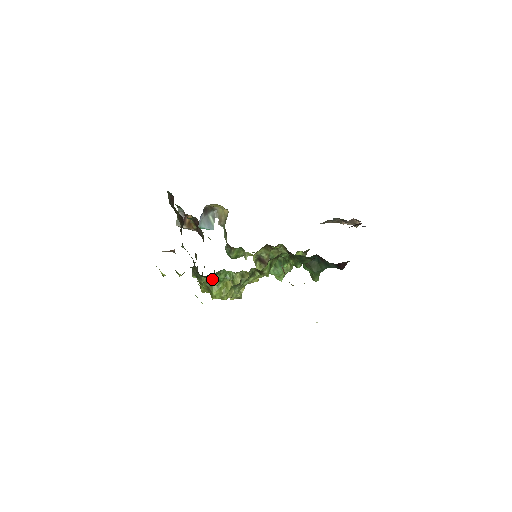
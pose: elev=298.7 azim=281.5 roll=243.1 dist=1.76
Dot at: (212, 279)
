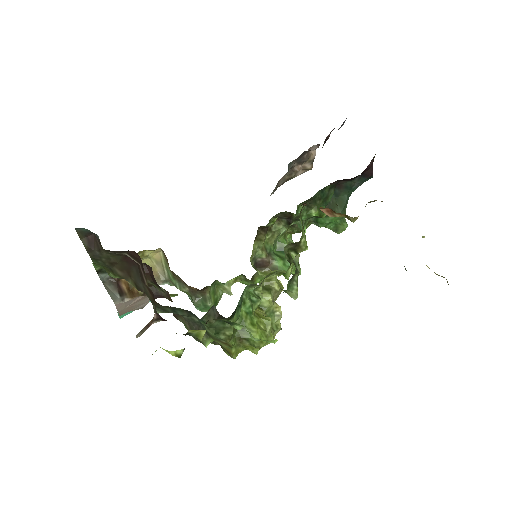
Dot at: (238, 319)
